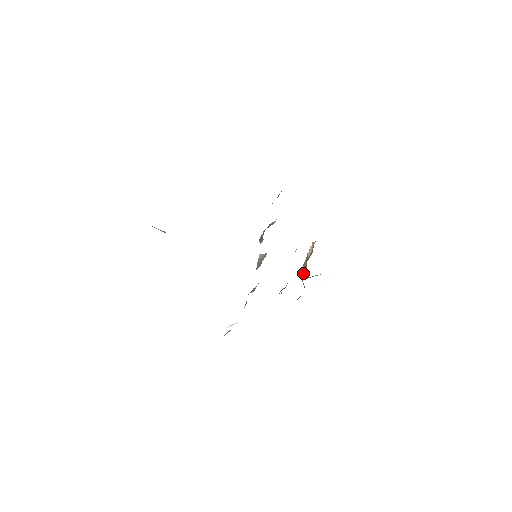
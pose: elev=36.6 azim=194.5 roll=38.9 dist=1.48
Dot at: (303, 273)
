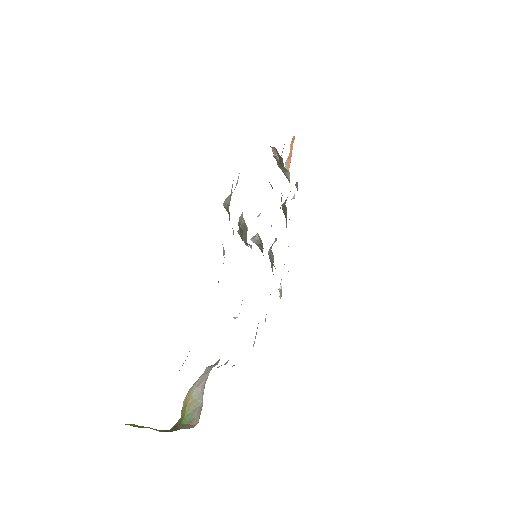
Dot at: (287, 176)
